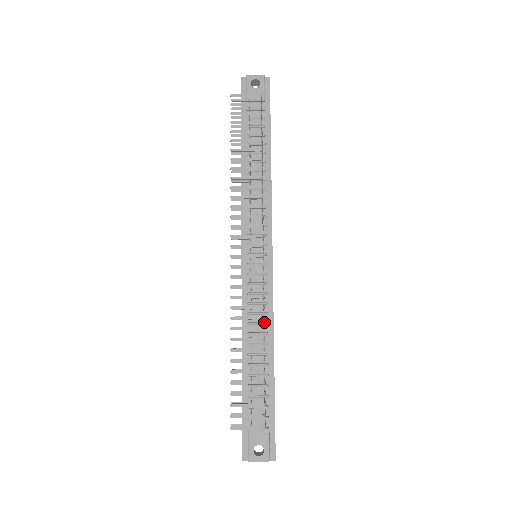
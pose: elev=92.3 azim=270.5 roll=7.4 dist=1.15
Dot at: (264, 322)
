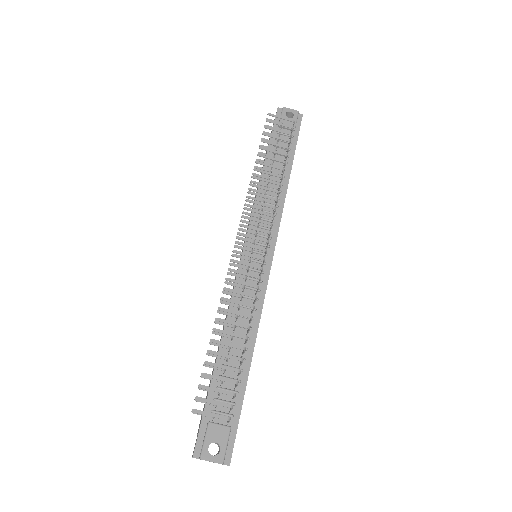
Dot at: occluded
